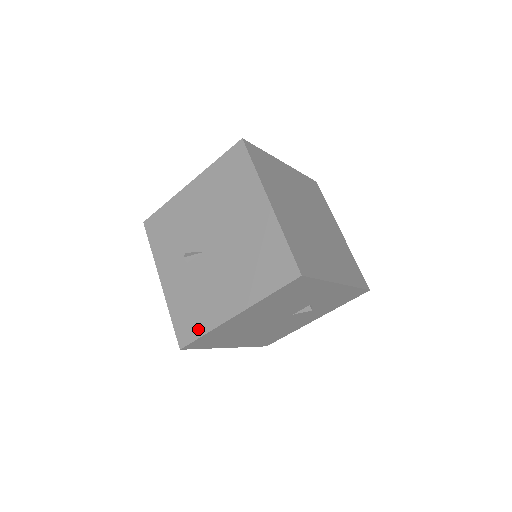
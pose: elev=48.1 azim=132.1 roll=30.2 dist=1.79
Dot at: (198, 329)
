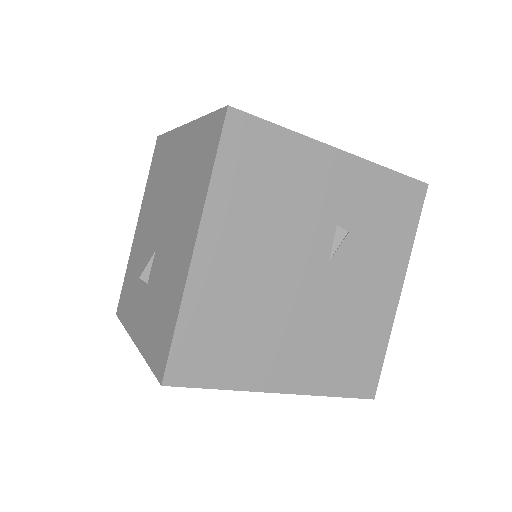
Dot at: (169, 327)
